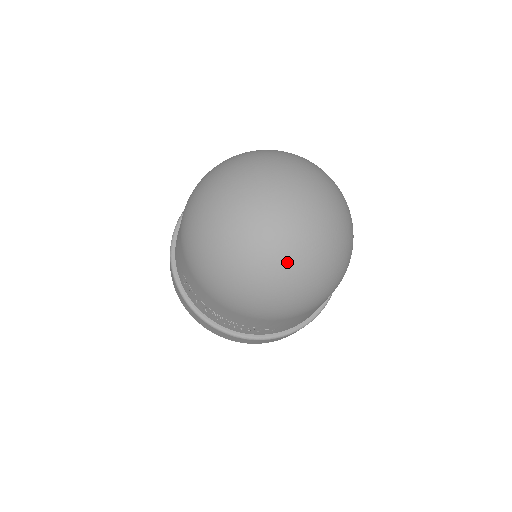
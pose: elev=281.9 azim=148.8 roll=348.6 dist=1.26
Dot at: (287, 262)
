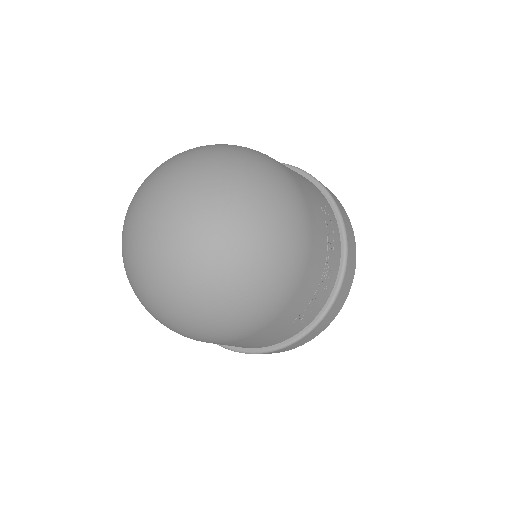
Dot at: (159, 290)
